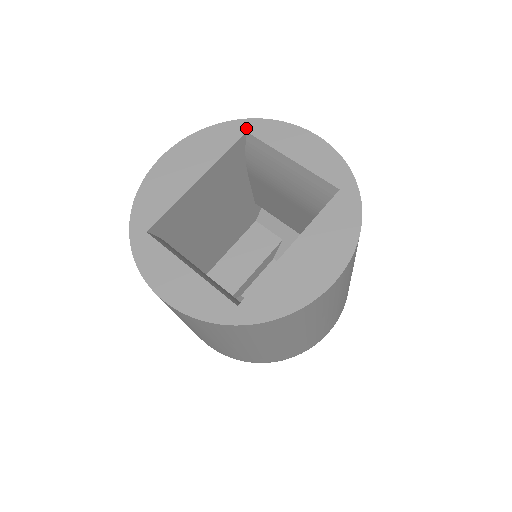
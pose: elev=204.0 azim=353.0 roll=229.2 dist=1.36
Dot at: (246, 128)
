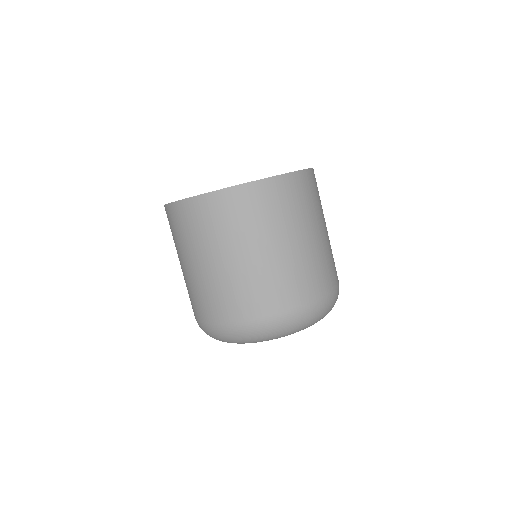
Dot at: occluded
